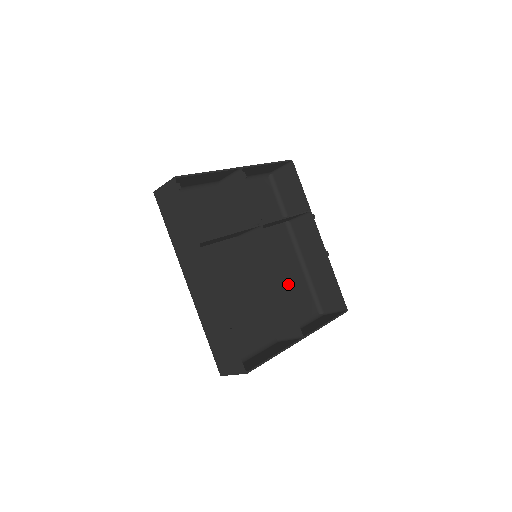
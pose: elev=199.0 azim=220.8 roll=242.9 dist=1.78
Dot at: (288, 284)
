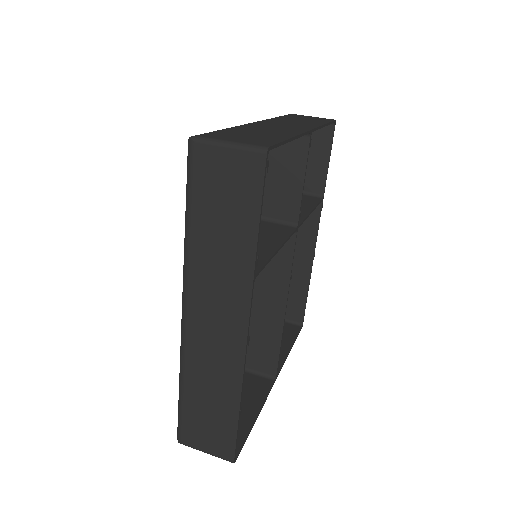
Dot at: occluded
